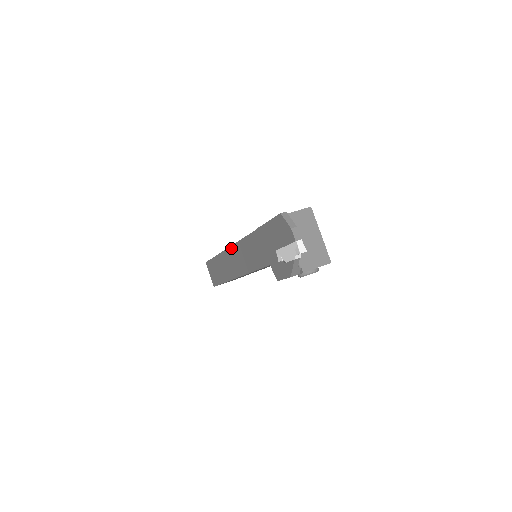
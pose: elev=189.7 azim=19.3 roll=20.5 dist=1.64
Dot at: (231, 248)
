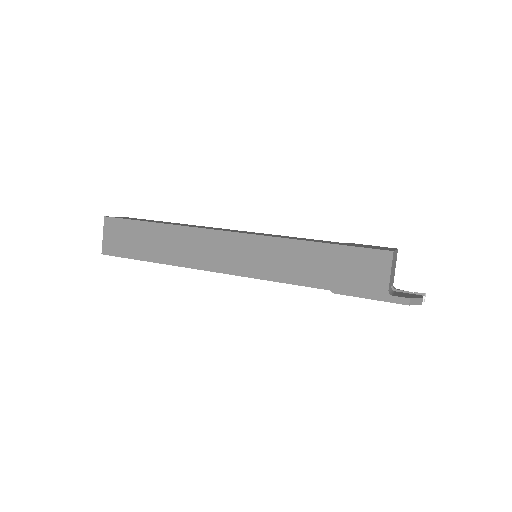
Dot at: occluded
